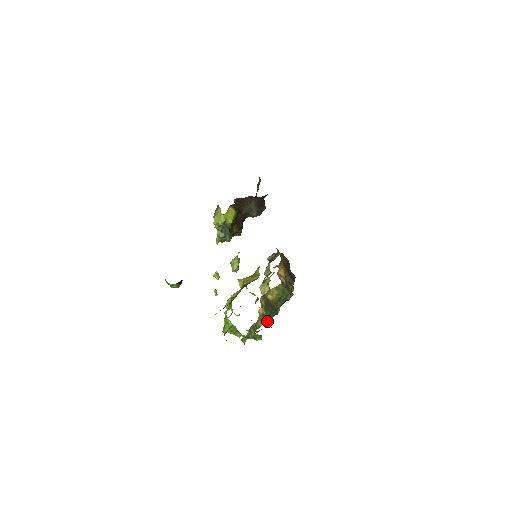
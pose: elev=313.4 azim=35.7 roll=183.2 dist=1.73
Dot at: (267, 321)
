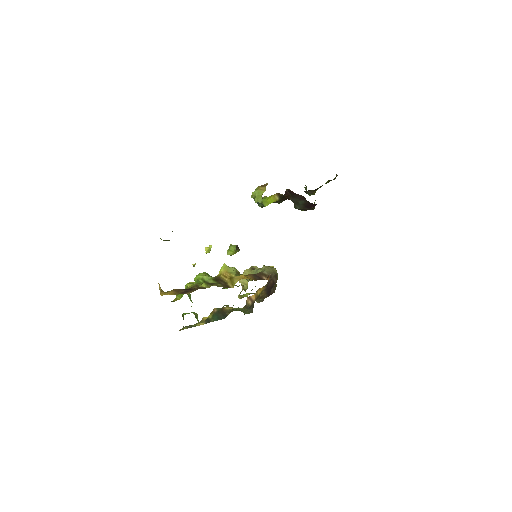
Dot at: (209, 322)
